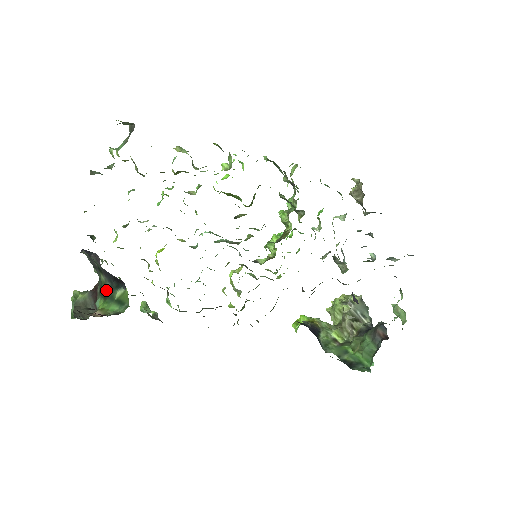
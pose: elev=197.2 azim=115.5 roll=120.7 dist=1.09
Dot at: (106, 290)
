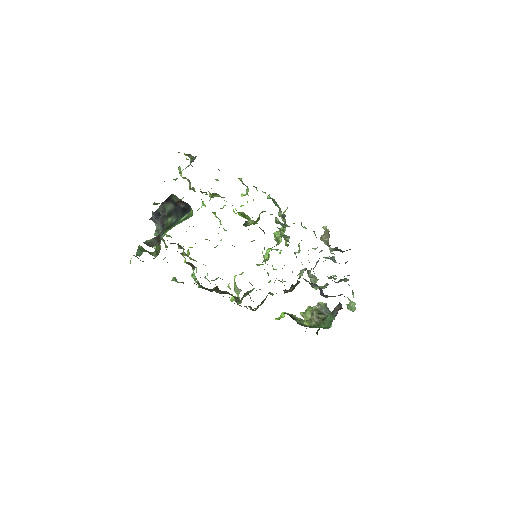
Dot at: (172, 224)
